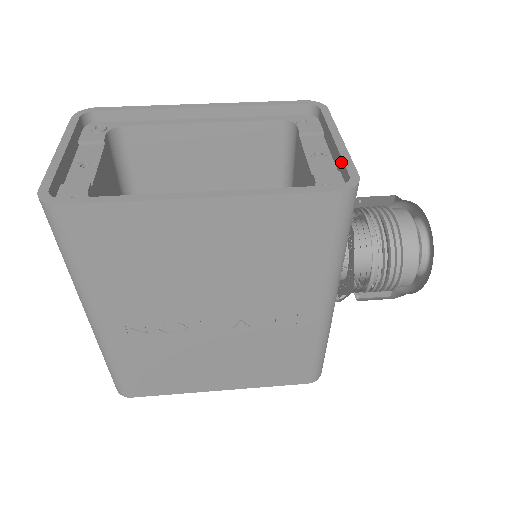
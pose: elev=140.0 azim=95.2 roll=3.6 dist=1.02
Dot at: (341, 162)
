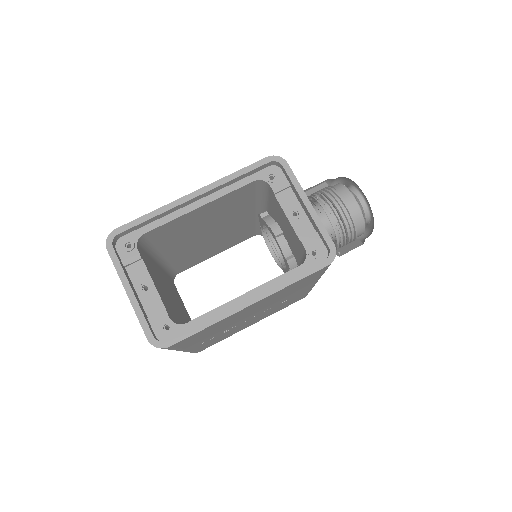
Dot at: (318, 230)
